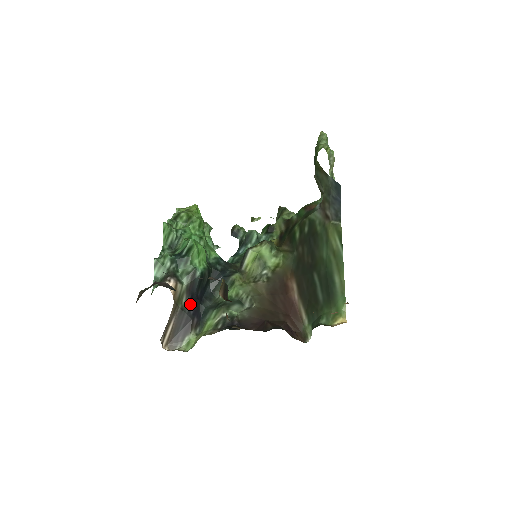
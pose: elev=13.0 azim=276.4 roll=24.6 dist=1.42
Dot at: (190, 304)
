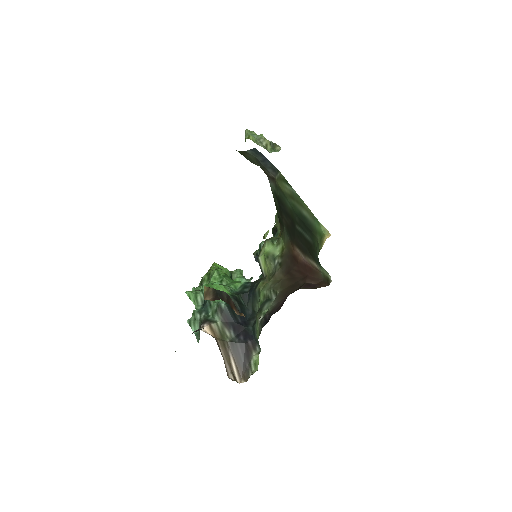
Dot at: (237, 333)
